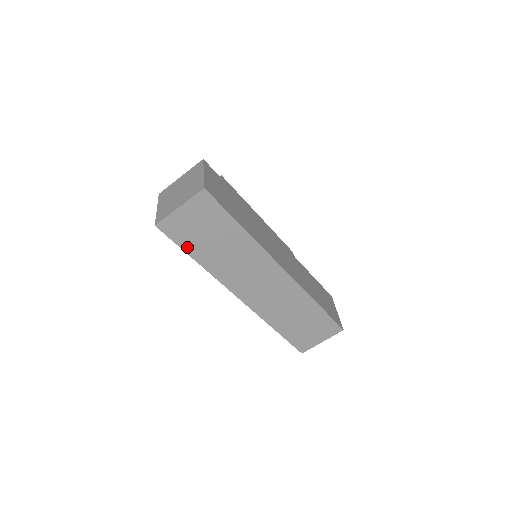
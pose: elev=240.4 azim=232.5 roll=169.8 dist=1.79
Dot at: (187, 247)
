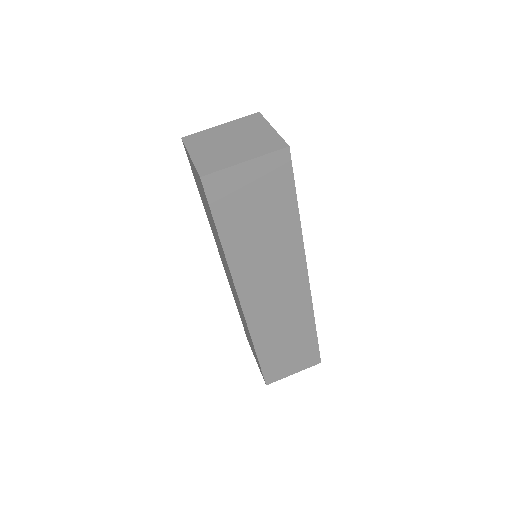
Dot at: (222, 221)
